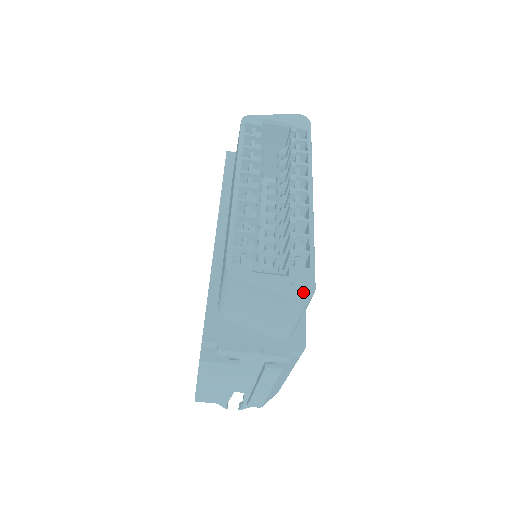
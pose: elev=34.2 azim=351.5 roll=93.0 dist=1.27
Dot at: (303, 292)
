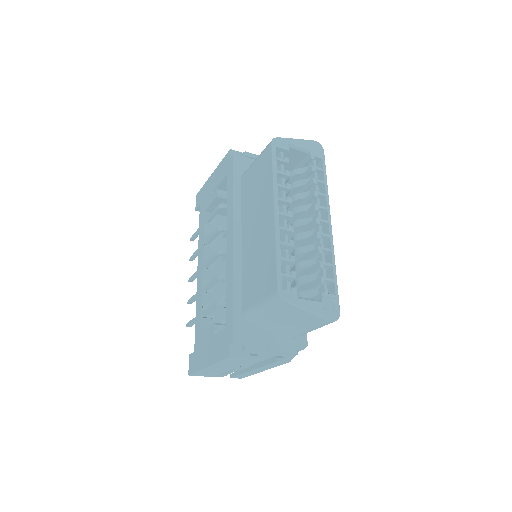
Dot at: (332, 315)
